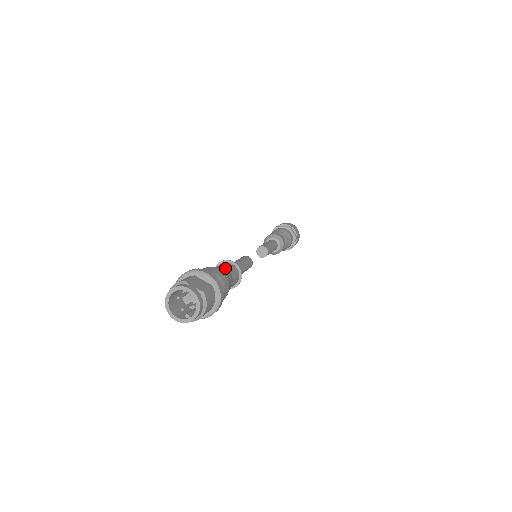
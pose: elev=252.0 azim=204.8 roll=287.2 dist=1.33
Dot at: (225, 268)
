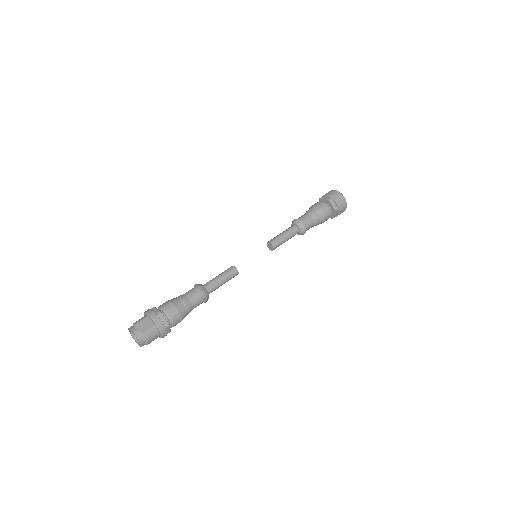
Dot at: (187, 297)
